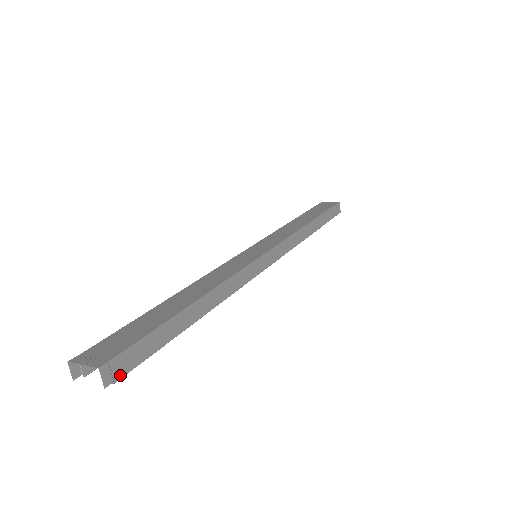
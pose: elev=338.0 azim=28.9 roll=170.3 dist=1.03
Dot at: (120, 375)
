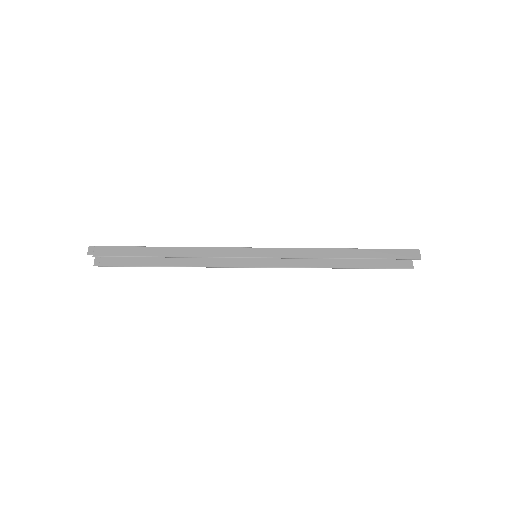
Dot at: (98, 255)
